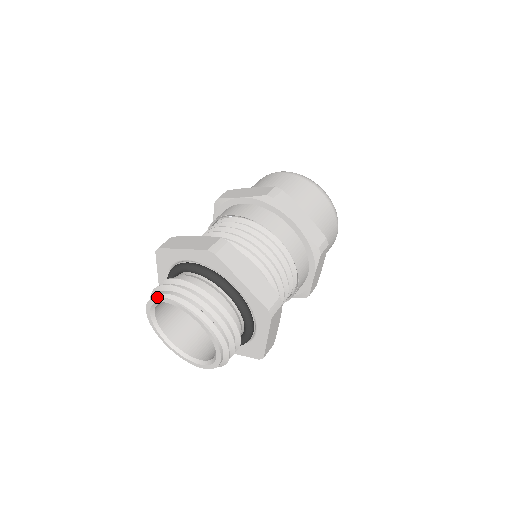
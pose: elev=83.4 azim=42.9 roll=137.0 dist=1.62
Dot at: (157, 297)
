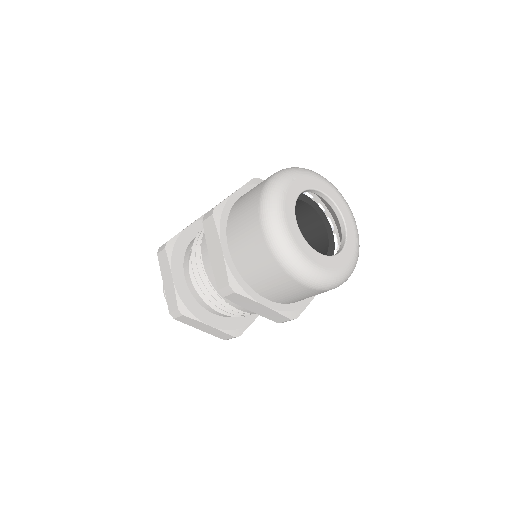
Dot at: (163, 286)
